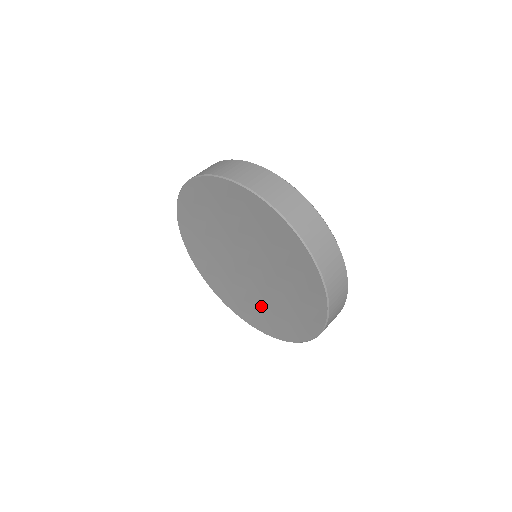
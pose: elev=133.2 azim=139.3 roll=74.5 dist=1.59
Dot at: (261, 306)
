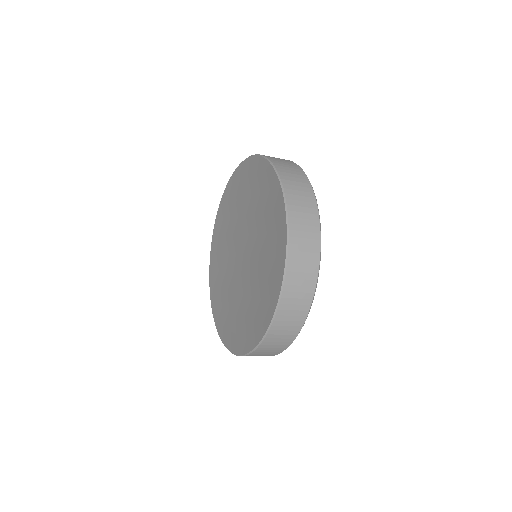
Dot at: (239, 310)
